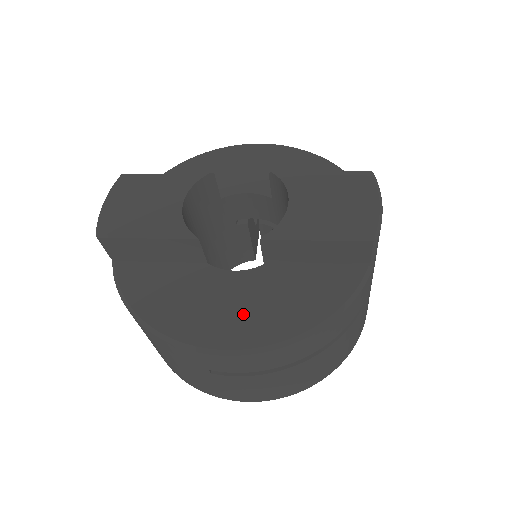
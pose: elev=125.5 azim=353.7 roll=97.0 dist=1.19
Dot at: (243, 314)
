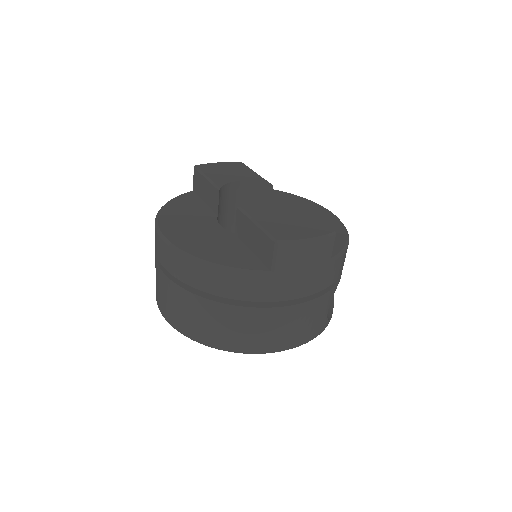
Dot at: (192, 234)
